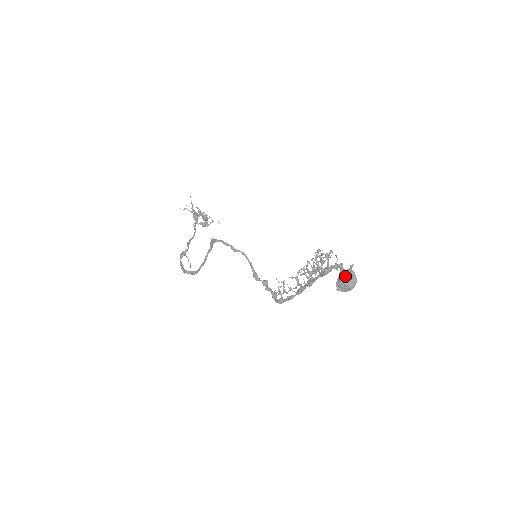
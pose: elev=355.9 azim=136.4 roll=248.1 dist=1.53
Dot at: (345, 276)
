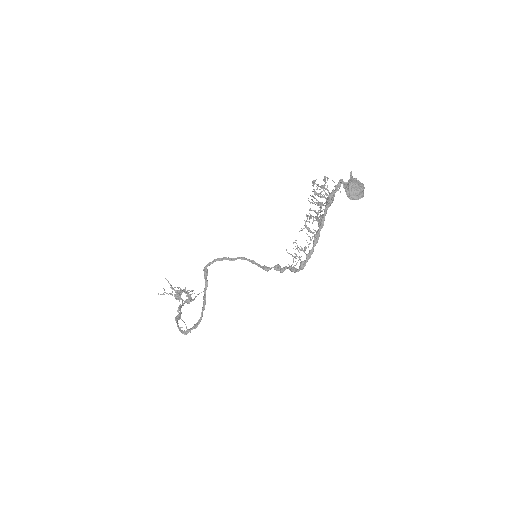
Dot at: (350, 181)
